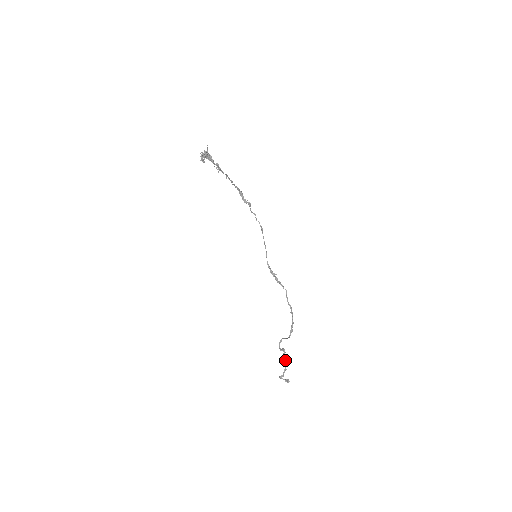
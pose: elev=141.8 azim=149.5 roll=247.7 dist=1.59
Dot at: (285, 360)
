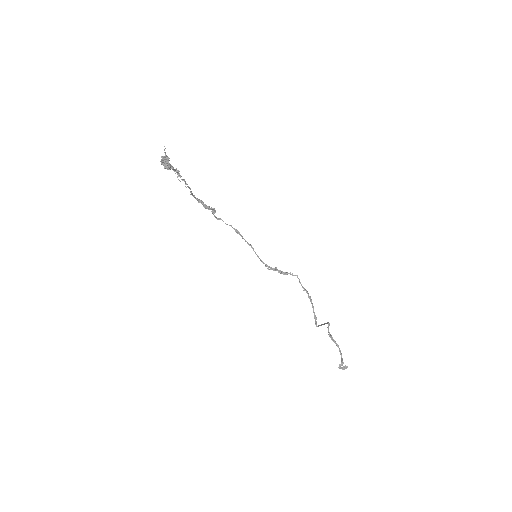
Dot at: (336, 345)
